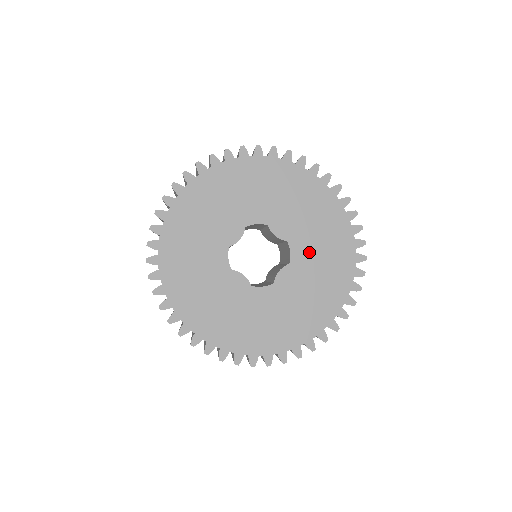
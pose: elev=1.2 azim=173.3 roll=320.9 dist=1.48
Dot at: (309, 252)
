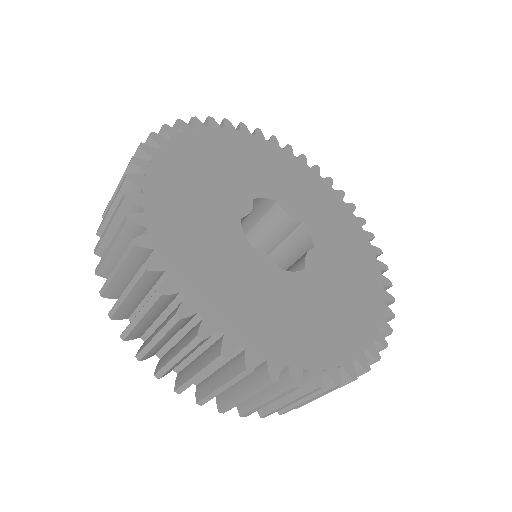
Dot at: (328, 237)
